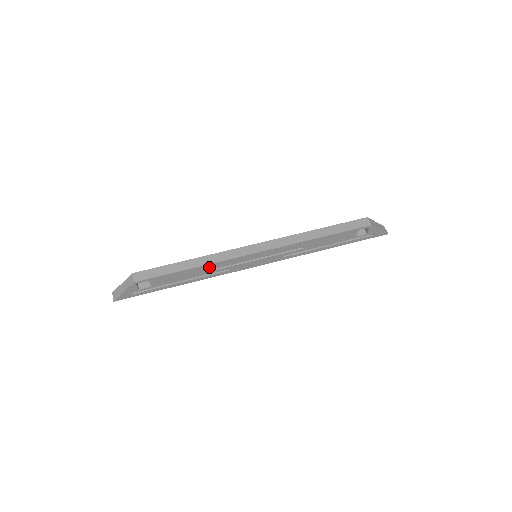
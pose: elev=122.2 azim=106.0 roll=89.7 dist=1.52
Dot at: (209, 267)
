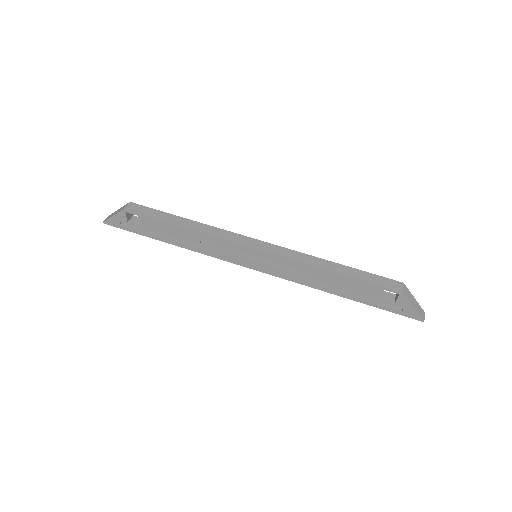
Dot at: (201, 236)
